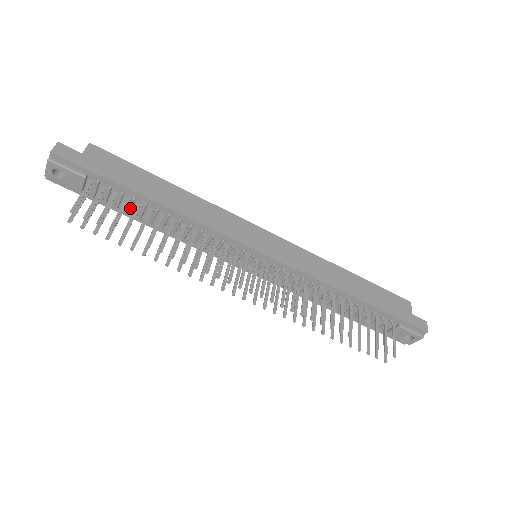
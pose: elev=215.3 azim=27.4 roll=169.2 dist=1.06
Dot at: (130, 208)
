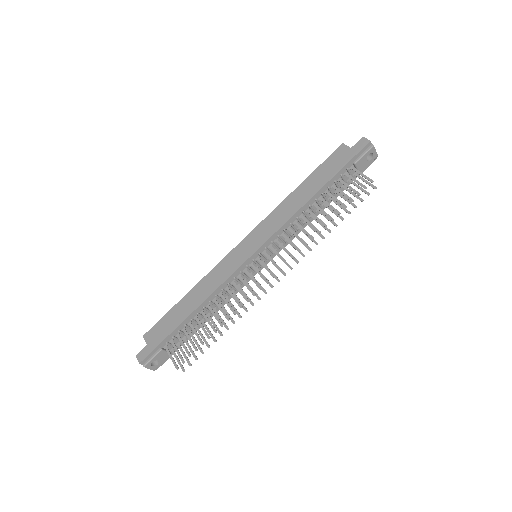
Dot at: (191, 329)
